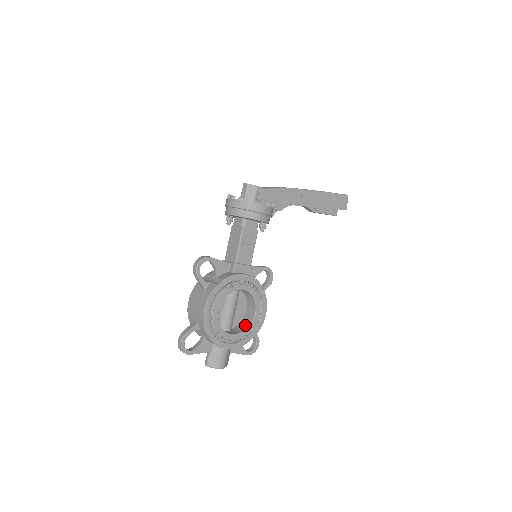
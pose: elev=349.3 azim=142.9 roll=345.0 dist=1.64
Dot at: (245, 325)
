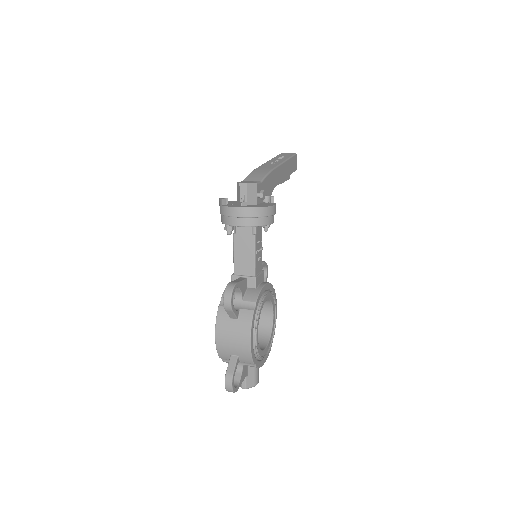
Dot at: (266, 331)
